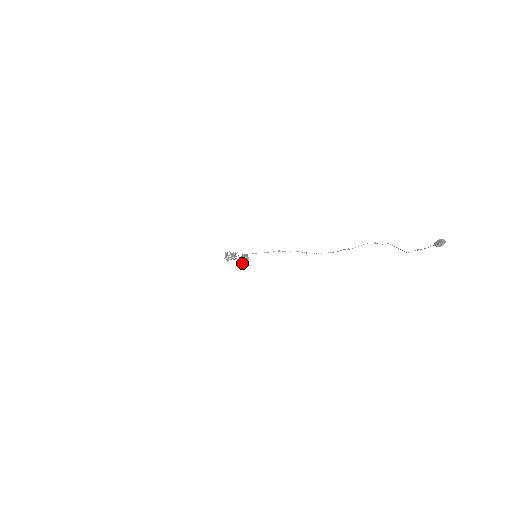
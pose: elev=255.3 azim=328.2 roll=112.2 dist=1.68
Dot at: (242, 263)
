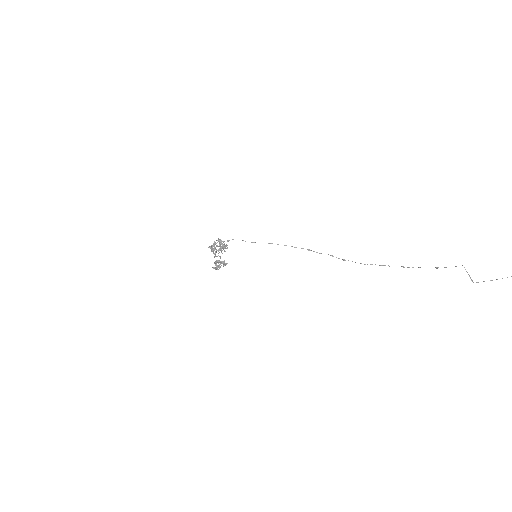
Dot at: (216, 266)
